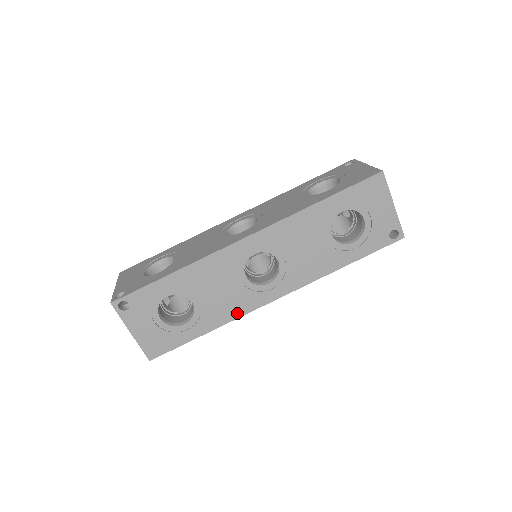
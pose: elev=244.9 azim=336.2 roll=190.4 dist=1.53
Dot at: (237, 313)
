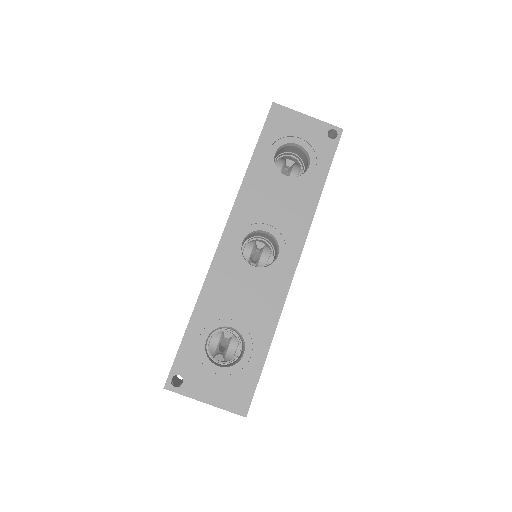
Dot at: (278, 304)
